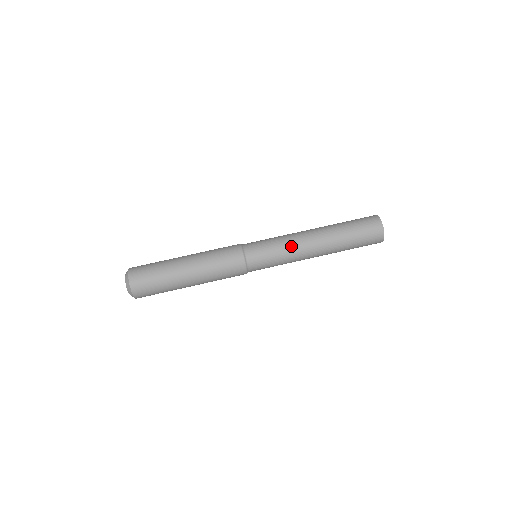
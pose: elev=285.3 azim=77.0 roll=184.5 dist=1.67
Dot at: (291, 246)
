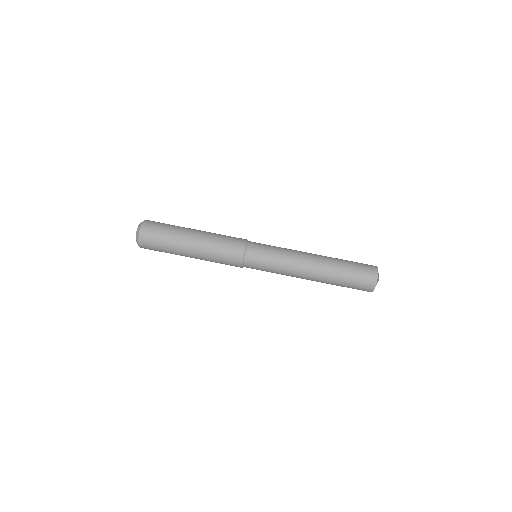
Dot at: (289, 258)
